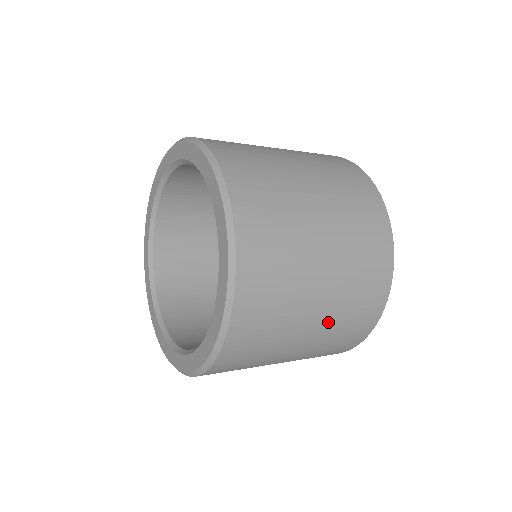
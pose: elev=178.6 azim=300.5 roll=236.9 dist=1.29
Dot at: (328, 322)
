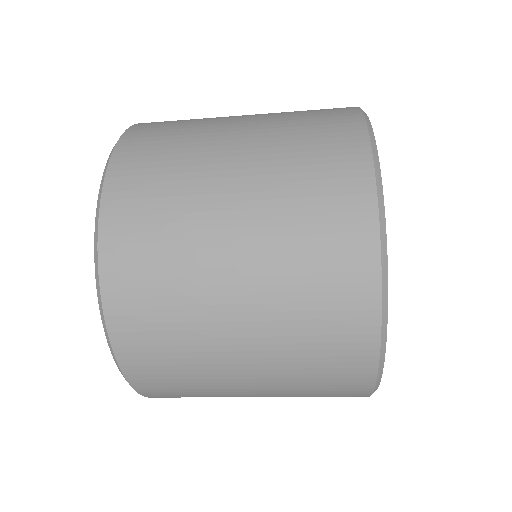
Dot at: (266, 277)
